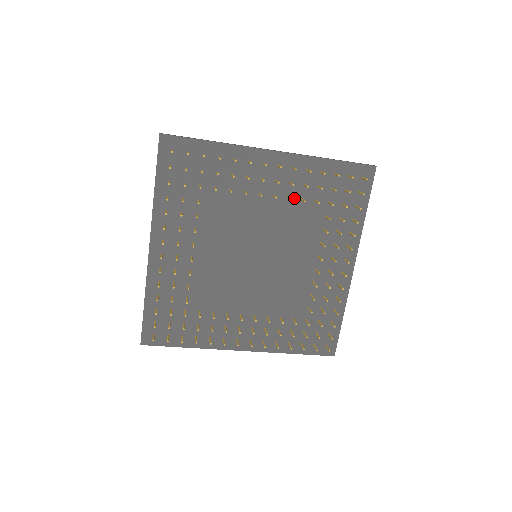
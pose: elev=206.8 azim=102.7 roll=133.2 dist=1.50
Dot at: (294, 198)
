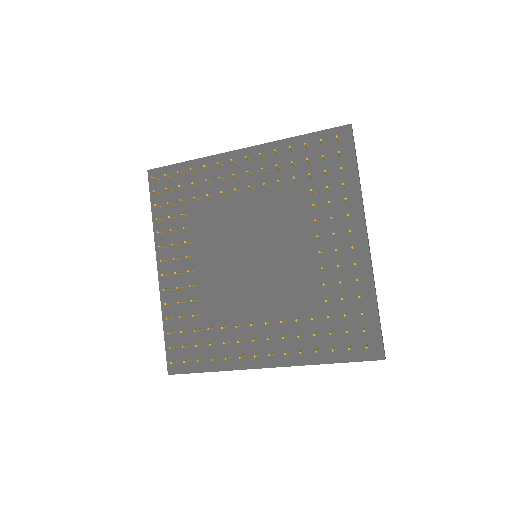
Dot at: (275, 185)
